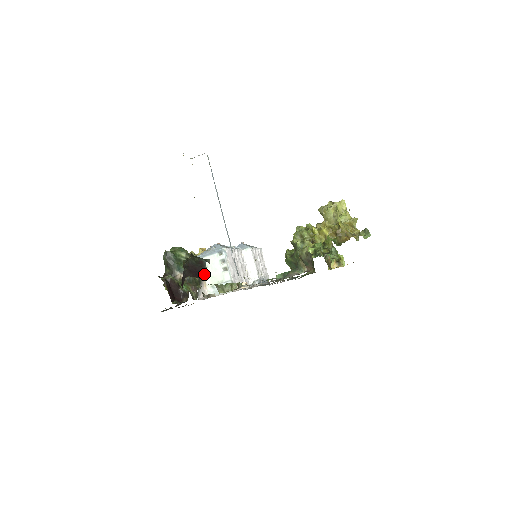
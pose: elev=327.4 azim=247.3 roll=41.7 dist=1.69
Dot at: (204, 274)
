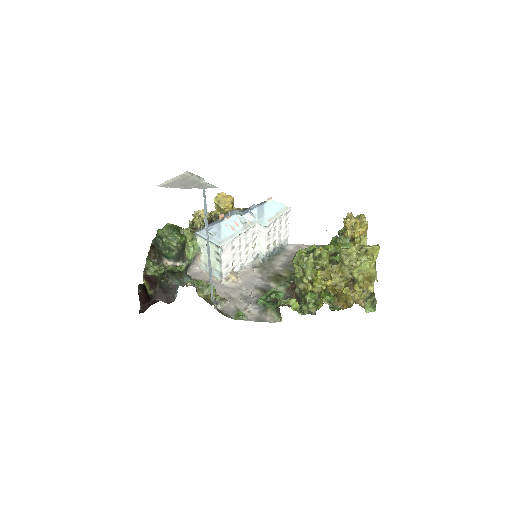
Dot at: (172, 300)
